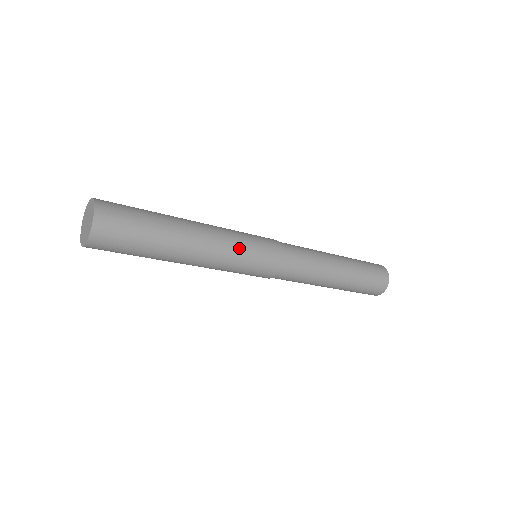
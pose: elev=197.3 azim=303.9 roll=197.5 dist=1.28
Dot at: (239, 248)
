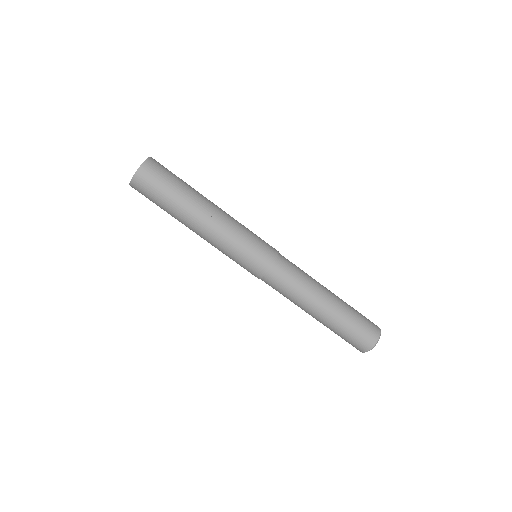
Dot at: (244, 228)
